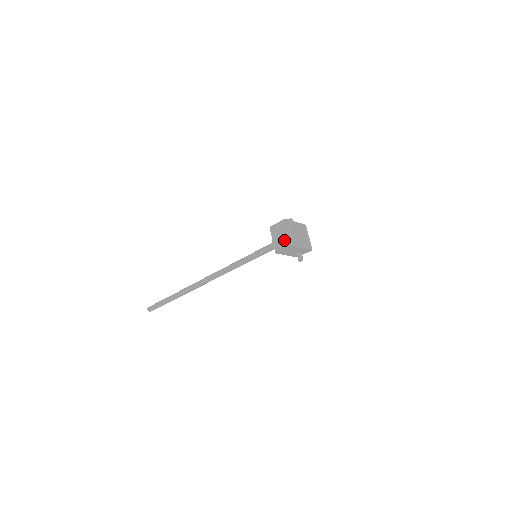
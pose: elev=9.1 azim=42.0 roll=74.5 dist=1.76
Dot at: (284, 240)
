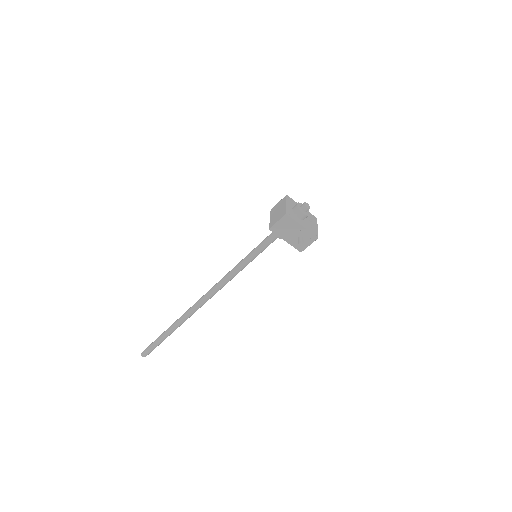
Dot at: (280, 213)
